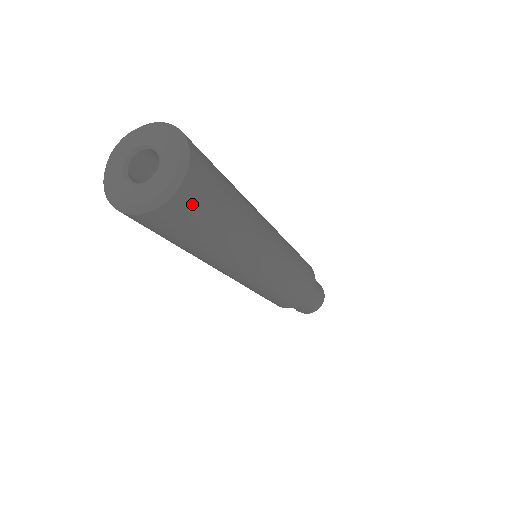
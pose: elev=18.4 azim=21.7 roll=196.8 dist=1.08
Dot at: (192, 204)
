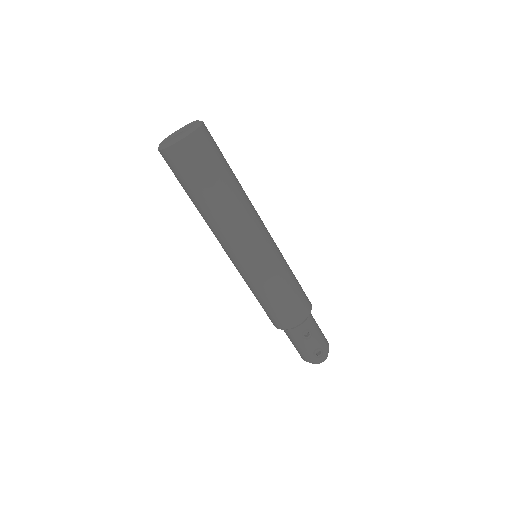
Dot at: (211, 138)
